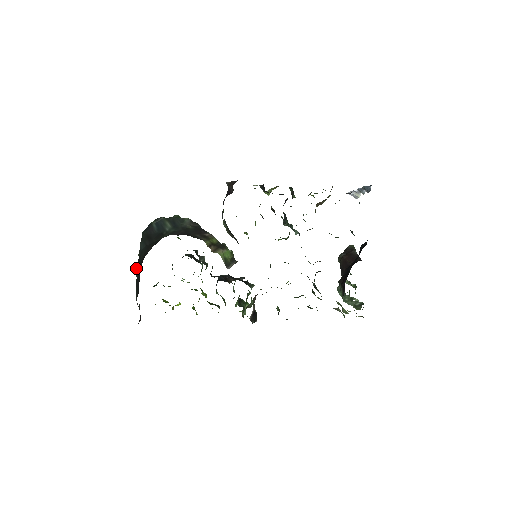
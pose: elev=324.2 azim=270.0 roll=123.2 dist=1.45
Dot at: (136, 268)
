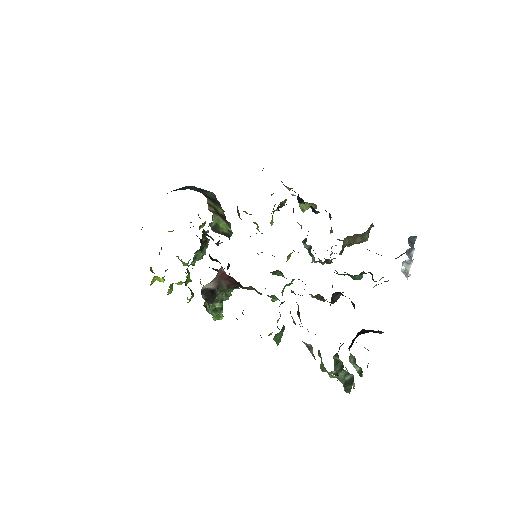
Dot at: occluded
